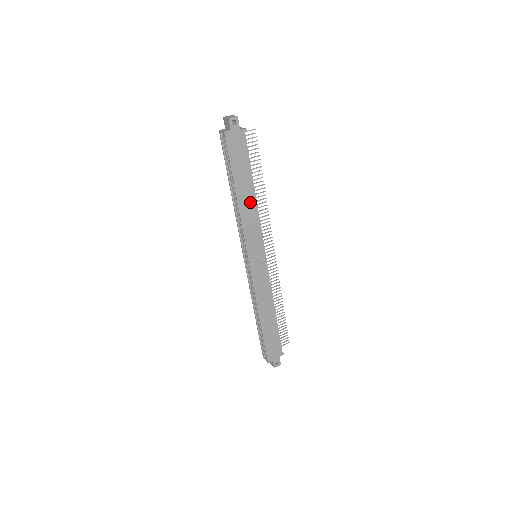
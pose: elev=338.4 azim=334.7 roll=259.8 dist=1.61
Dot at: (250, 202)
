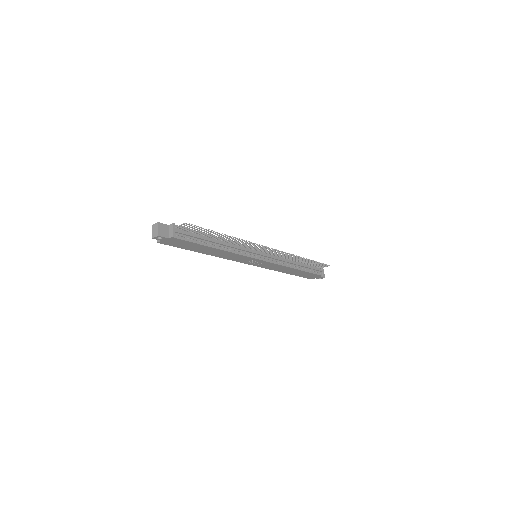
Dot at: (219, 252)
